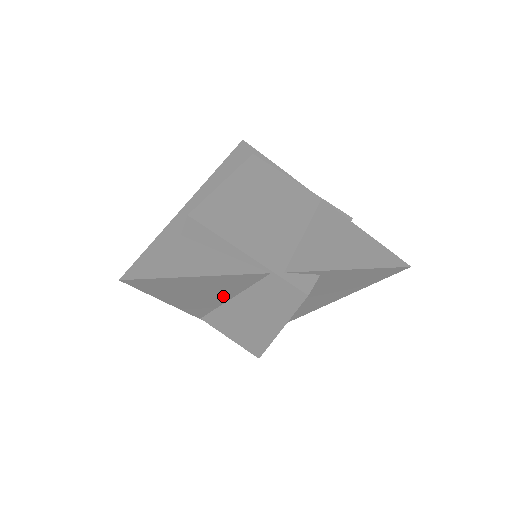
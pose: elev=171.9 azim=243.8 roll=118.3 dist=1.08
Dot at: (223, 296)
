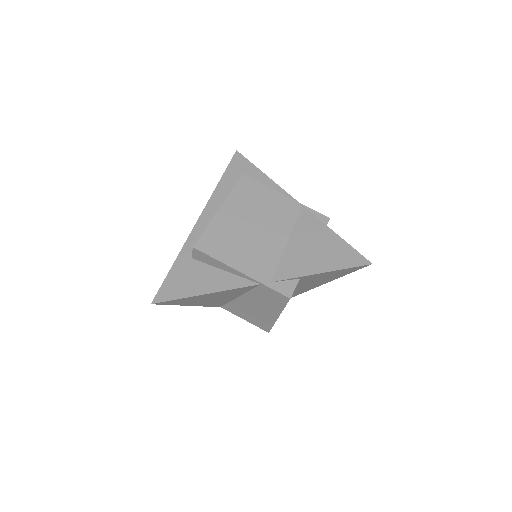
Dot at: (231, 297)
